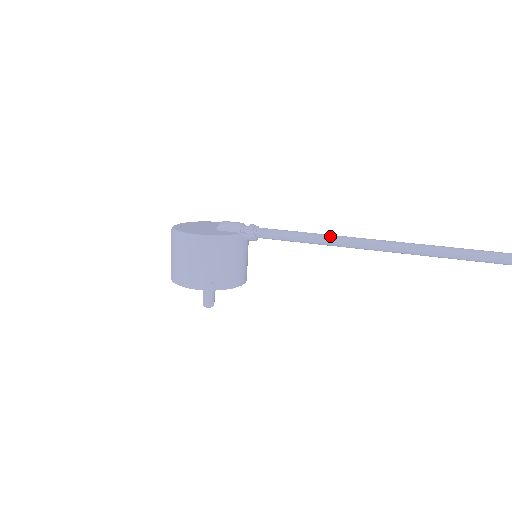
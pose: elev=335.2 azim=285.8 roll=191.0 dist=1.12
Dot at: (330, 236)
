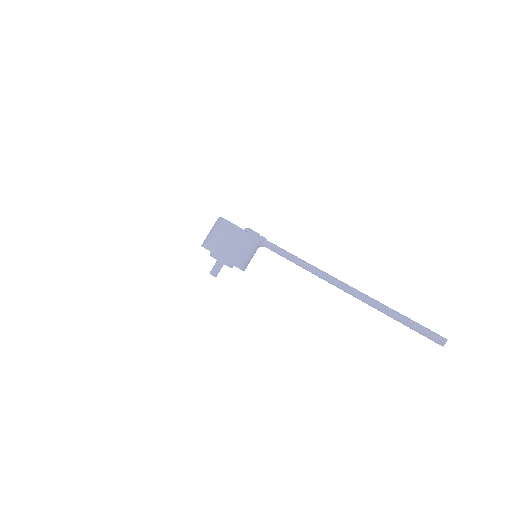
Dot at: (303, 260)
